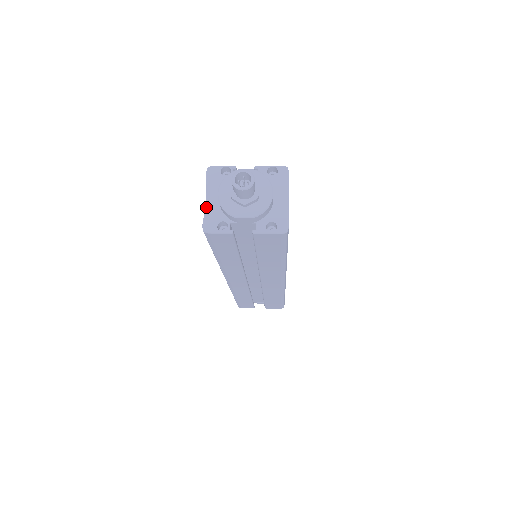
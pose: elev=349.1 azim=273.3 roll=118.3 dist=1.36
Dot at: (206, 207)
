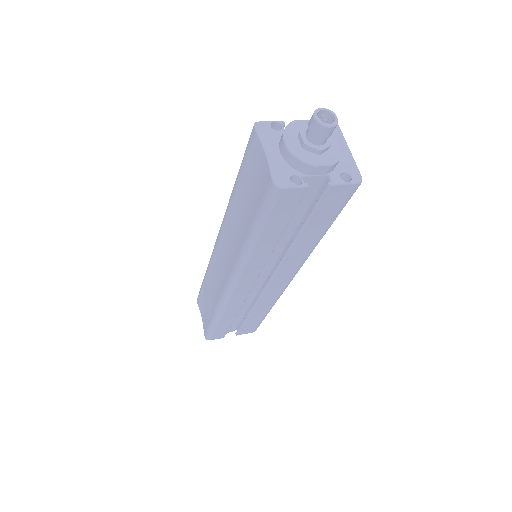
Dot at: (270, 162)
